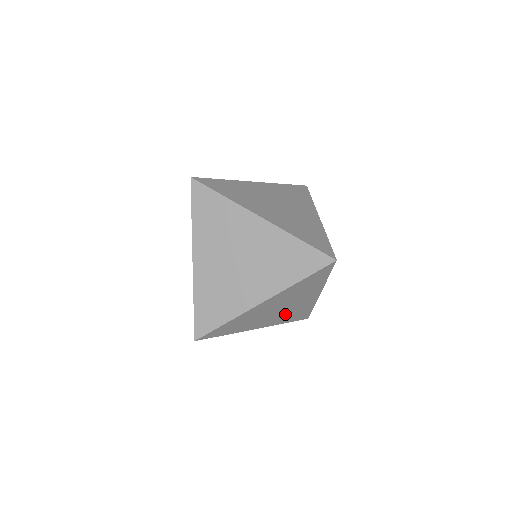
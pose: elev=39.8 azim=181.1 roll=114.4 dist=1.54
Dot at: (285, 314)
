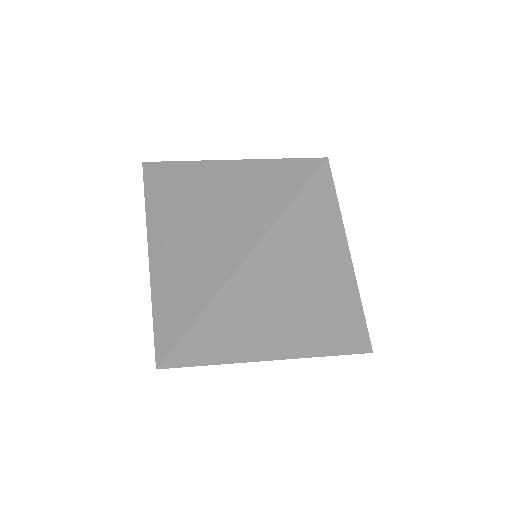
Dot at: (182, 266)
